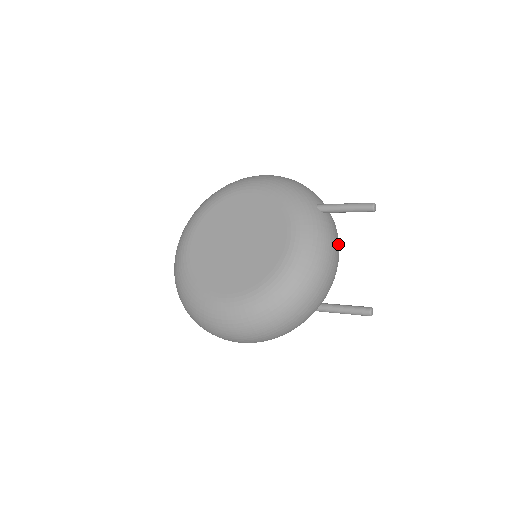
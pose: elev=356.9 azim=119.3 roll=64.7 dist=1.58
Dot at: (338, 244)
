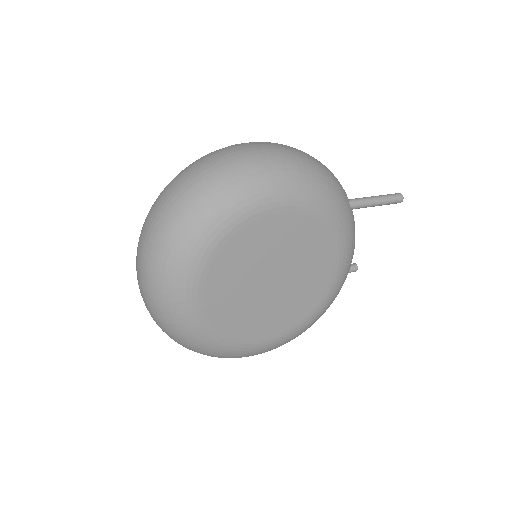
Dot at: occluded
